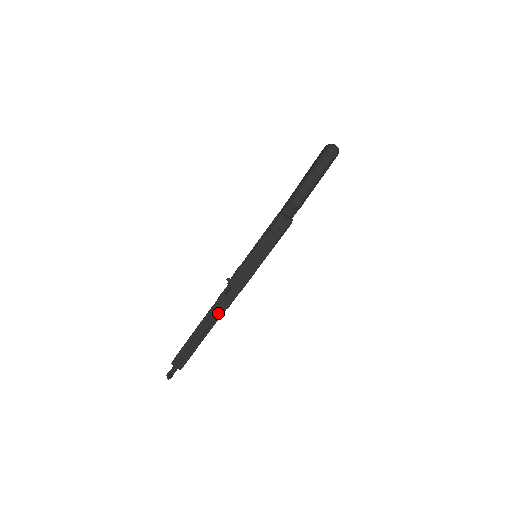
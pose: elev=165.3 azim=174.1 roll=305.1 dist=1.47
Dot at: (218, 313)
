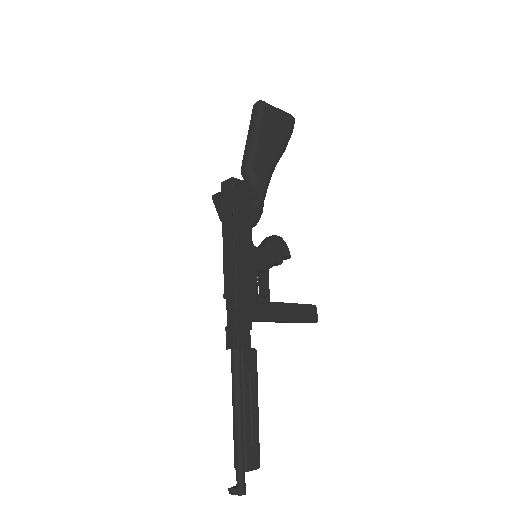
Dot at: (233, 343)
